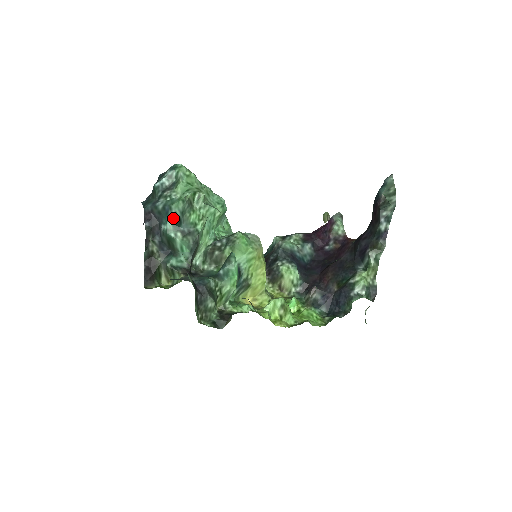
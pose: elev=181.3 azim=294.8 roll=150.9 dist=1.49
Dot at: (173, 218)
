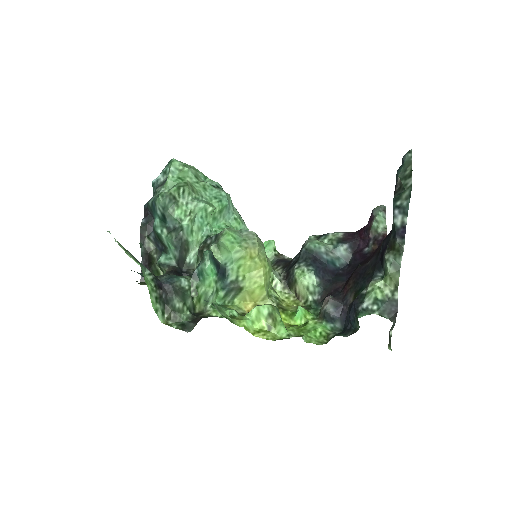
Dot at: (159, 214)
